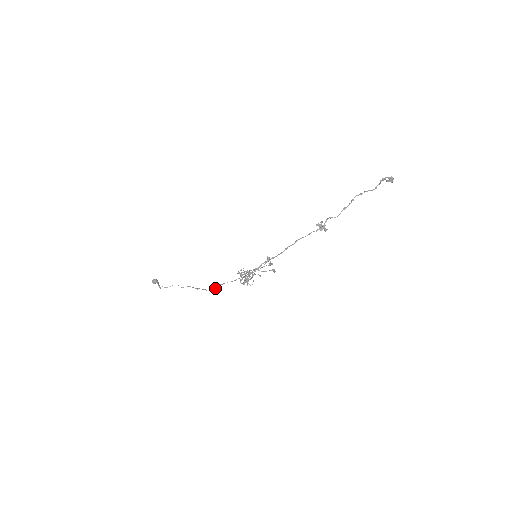
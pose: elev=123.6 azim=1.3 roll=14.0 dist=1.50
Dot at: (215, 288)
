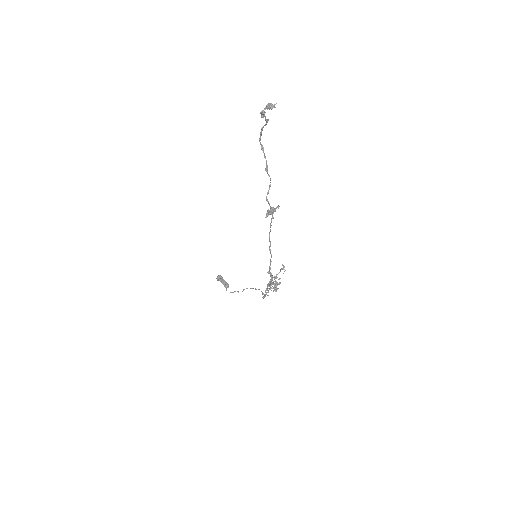
Dot at: occluded
